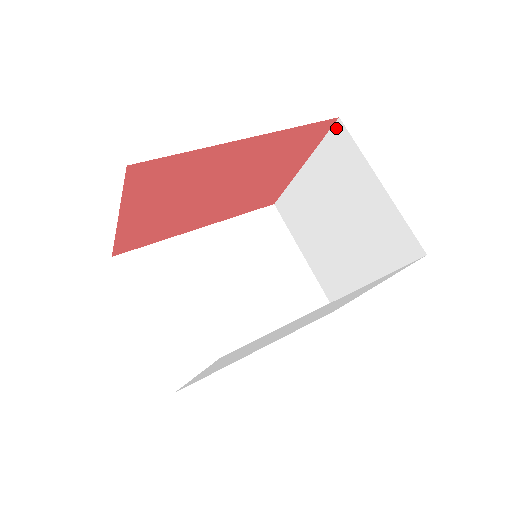
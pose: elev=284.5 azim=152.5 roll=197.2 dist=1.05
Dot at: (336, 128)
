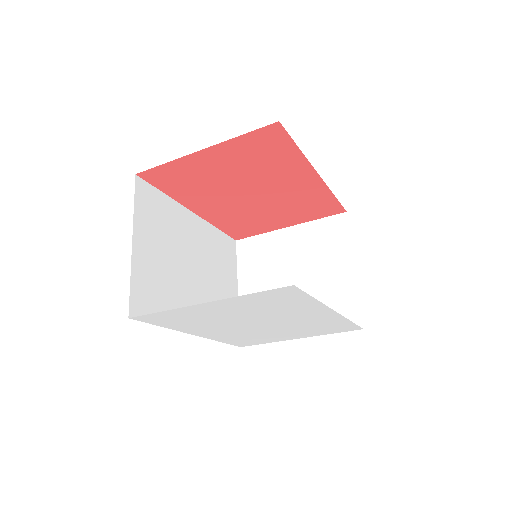
Dot at: (339, 217)
